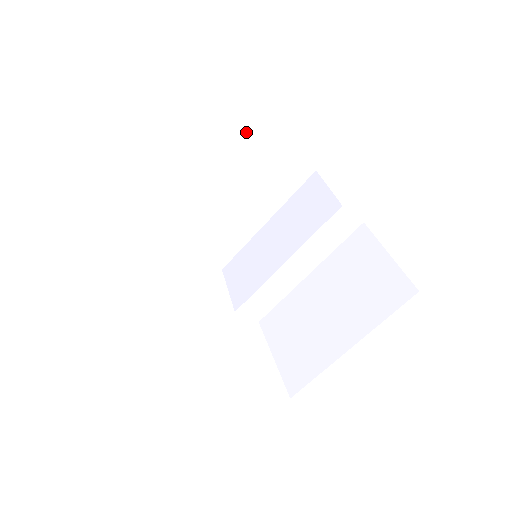
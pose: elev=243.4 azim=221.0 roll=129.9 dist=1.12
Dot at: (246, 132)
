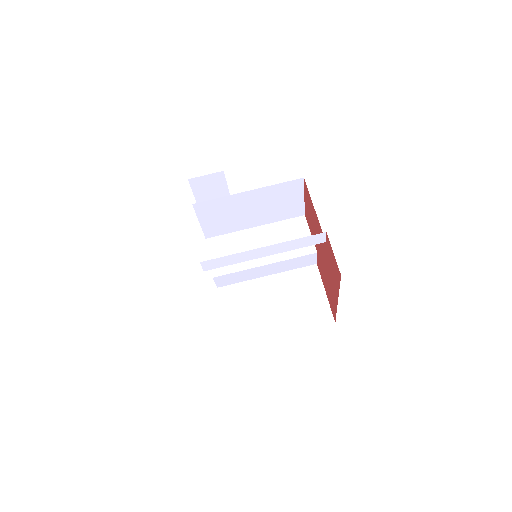
Dot at: occluded
